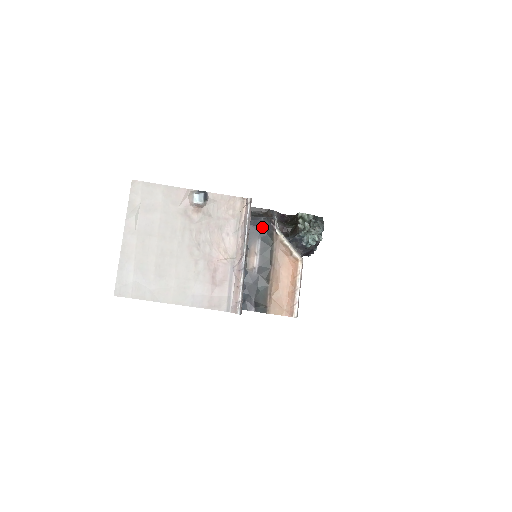
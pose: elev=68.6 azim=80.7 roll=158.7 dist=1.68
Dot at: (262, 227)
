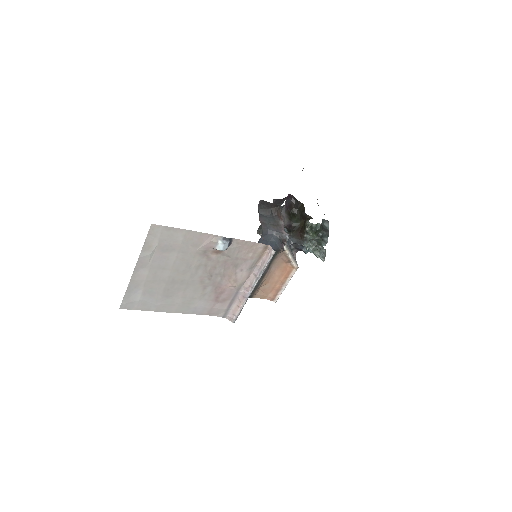
Dot at: (271, 242)
